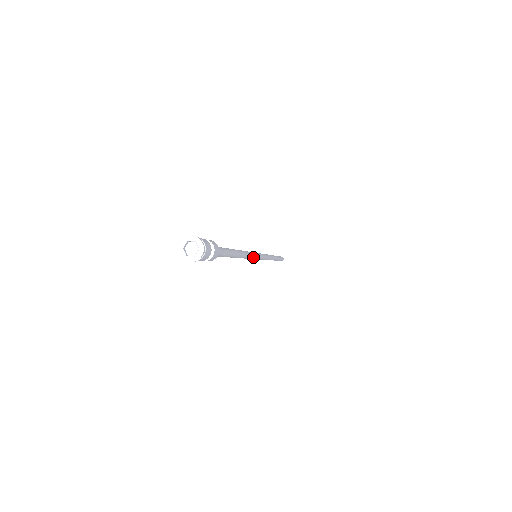
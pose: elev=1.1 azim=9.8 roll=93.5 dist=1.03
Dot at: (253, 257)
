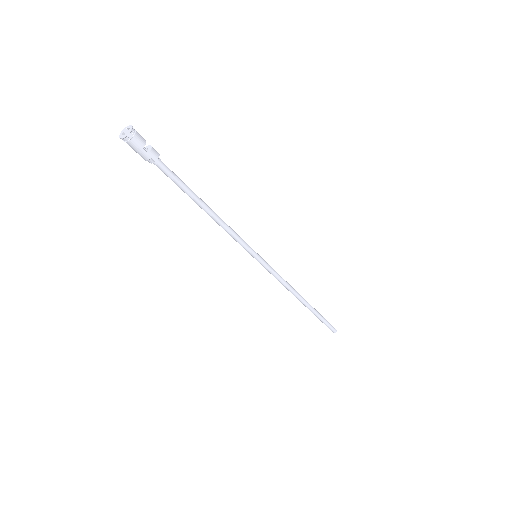
Dot at: (244, 242)
